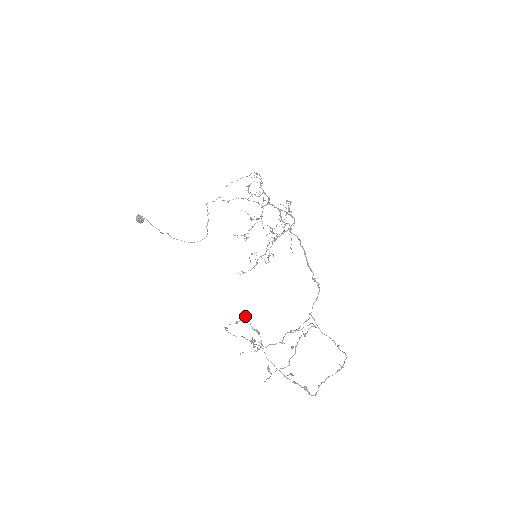
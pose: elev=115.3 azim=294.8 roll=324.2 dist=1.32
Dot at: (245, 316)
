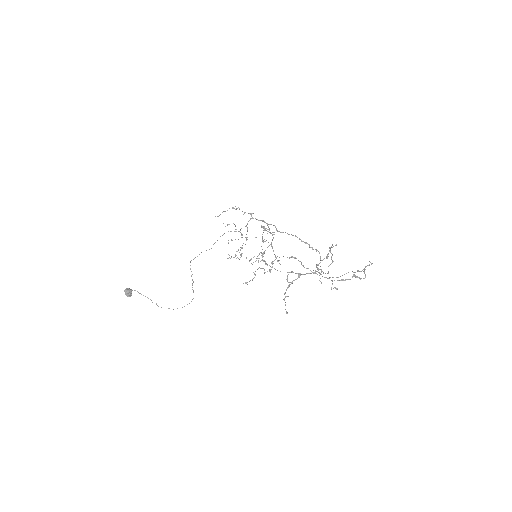
Dot at: (277, 256)
